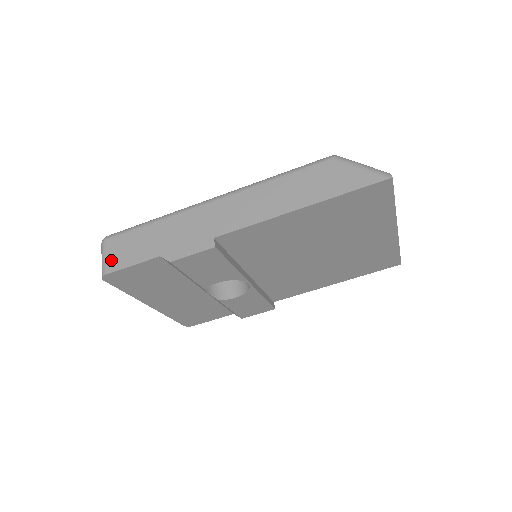
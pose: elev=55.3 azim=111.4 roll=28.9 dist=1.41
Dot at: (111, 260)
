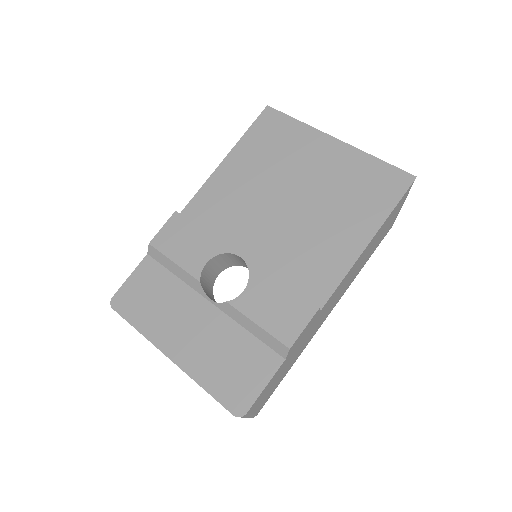
Dot at: occluded
